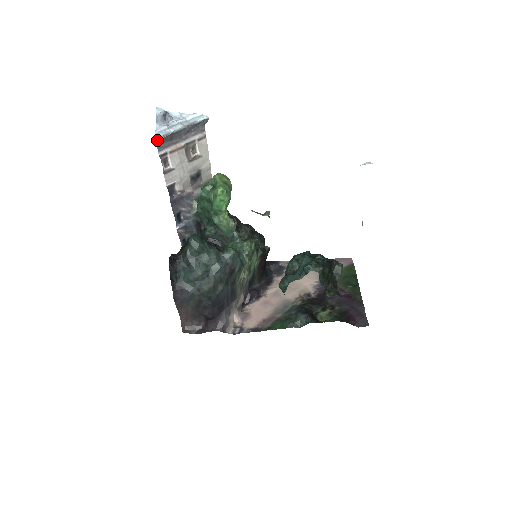
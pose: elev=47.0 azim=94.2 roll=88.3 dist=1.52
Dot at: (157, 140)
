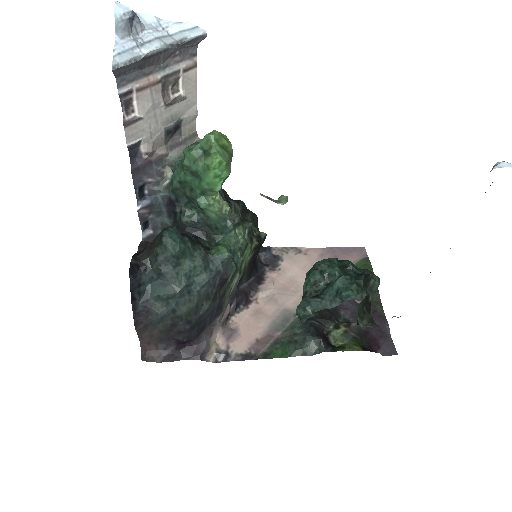
Dot at: (118, 68)
